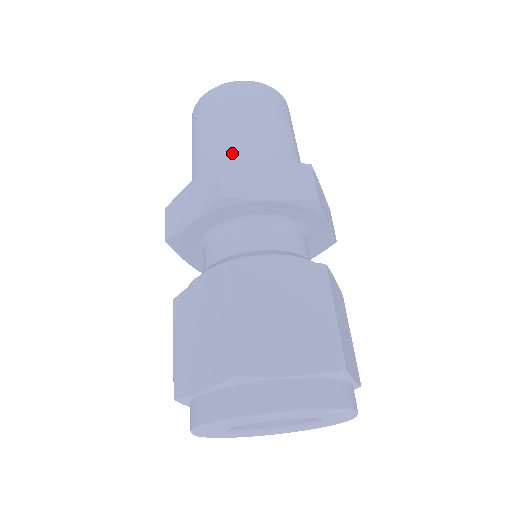
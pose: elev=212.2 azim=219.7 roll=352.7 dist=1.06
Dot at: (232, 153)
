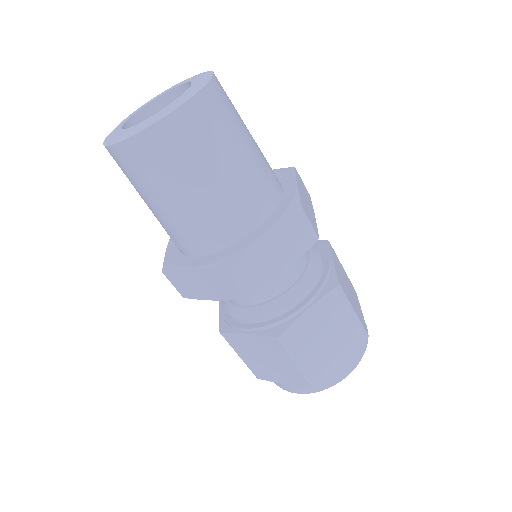
Dot at: (217, 225)
